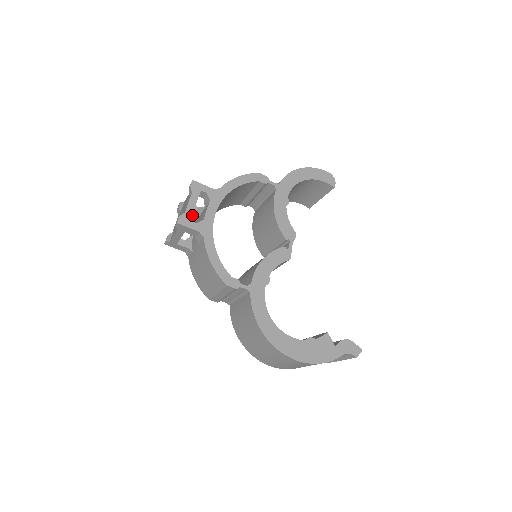
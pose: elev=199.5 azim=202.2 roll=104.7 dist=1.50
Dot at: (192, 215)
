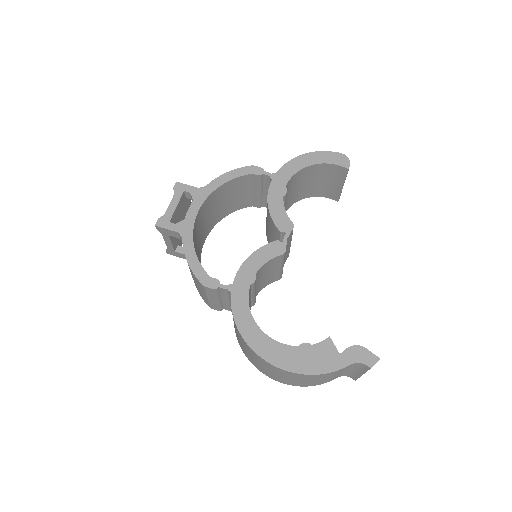
Dot at: occluded
